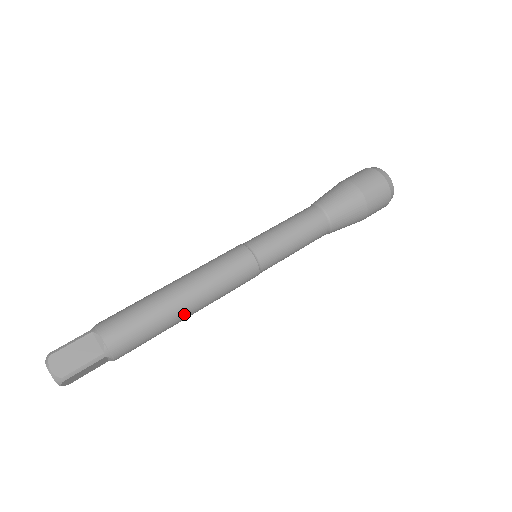
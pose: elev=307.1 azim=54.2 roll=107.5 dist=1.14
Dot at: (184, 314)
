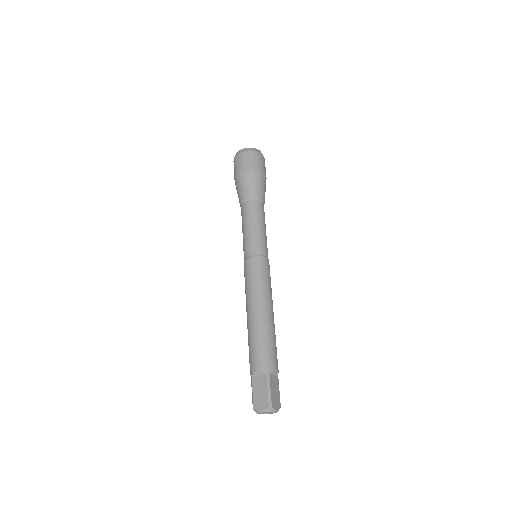
Dot at: (267, 316)
